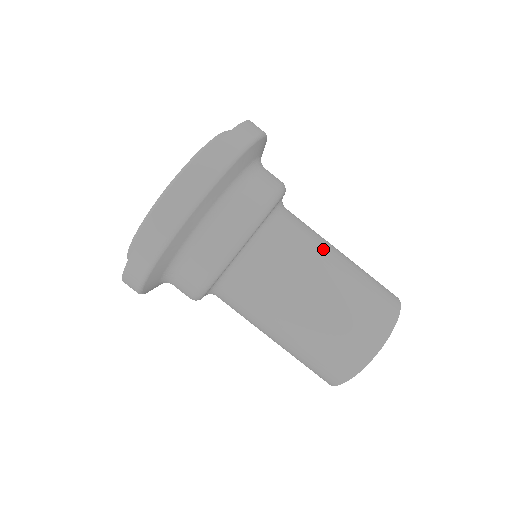
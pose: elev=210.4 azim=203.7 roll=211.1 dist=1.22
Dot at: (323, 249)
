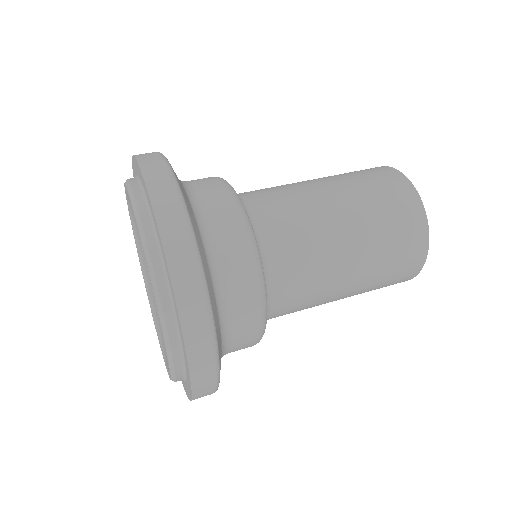
Dot at: occluded
